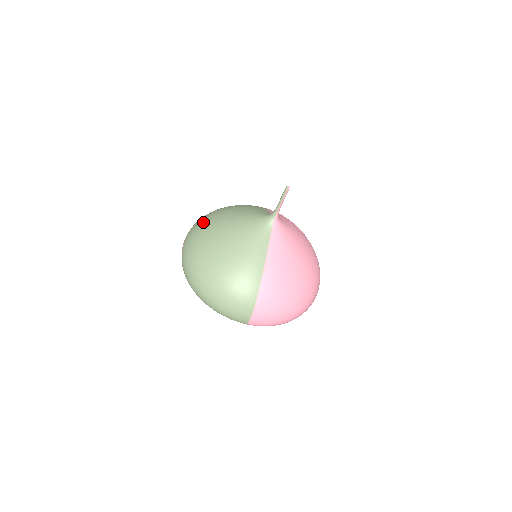
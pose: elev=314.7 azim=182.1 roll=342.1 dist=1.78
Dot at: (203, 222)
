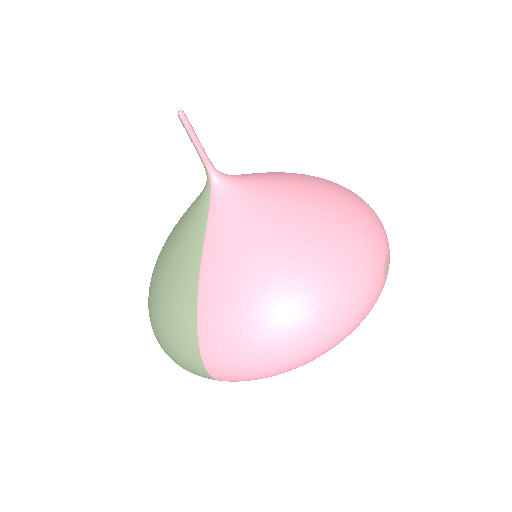
Dot at: occluded
